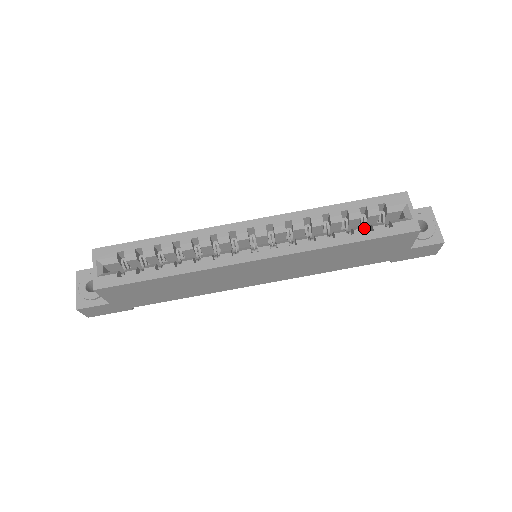
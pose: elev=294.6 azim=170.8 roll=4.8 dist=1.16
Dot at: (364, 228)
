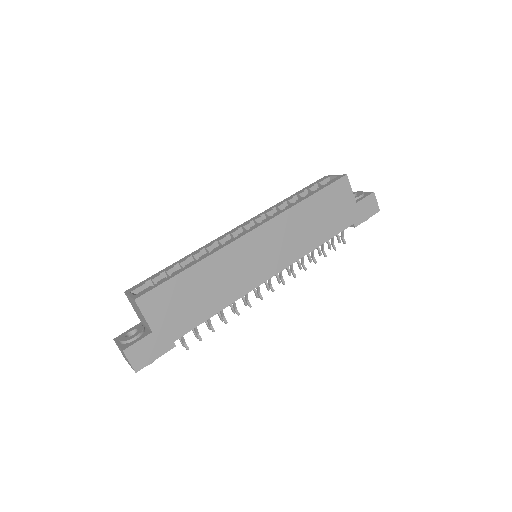
Dot at: (312, 191)
